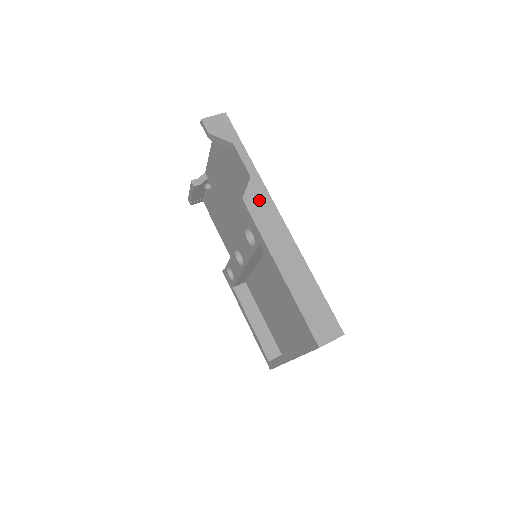
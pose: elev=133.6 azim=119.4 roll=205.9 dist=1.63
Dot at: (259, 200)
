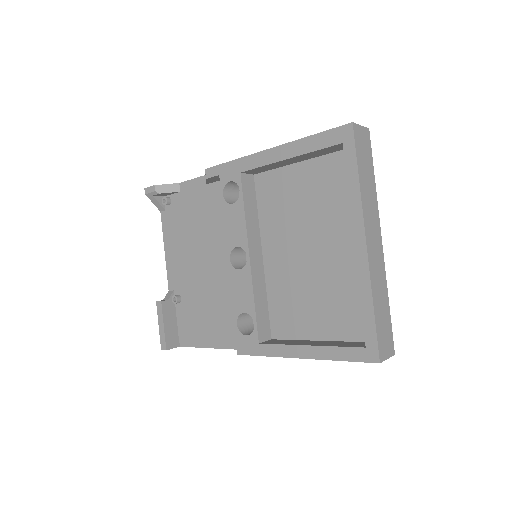
Dot at: occluded
